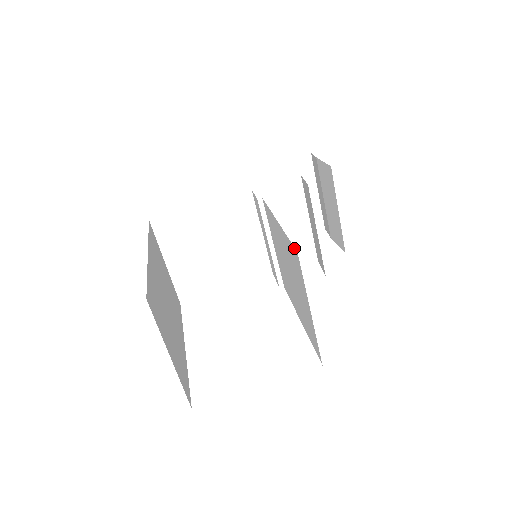
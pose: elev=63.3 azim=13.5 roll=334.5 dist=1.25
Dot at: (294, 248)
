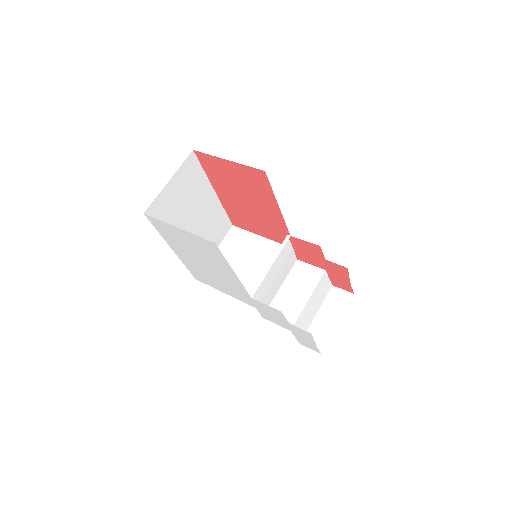
Dot at: (267, 177)
